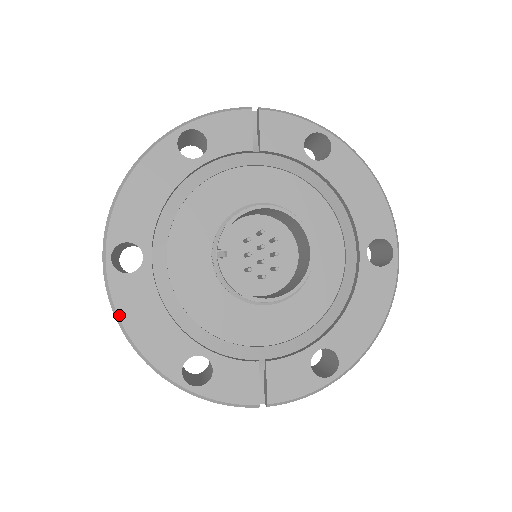
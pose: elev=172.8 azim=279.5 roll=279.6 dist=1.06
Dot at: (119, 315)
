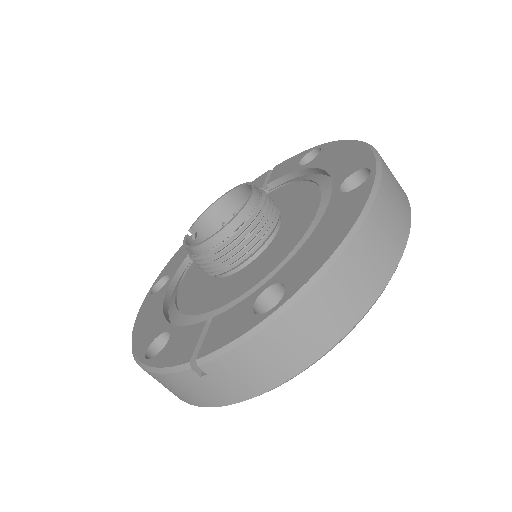
Dot at: (136, 321)
